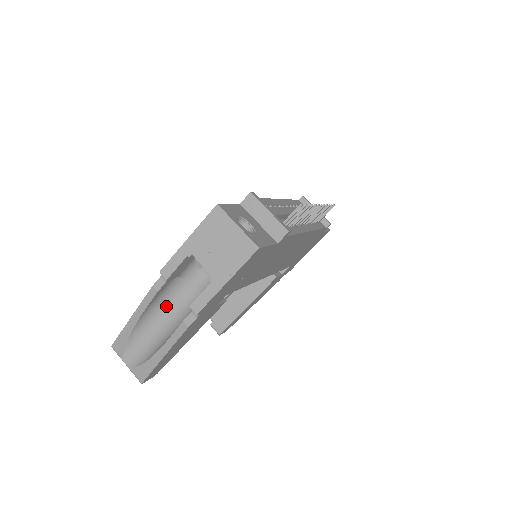
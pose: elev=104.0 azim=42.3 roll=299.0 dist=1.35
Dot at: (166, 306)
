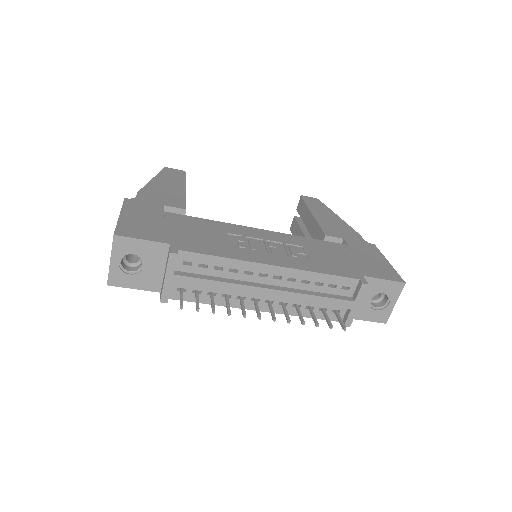
Dot at: occluded
